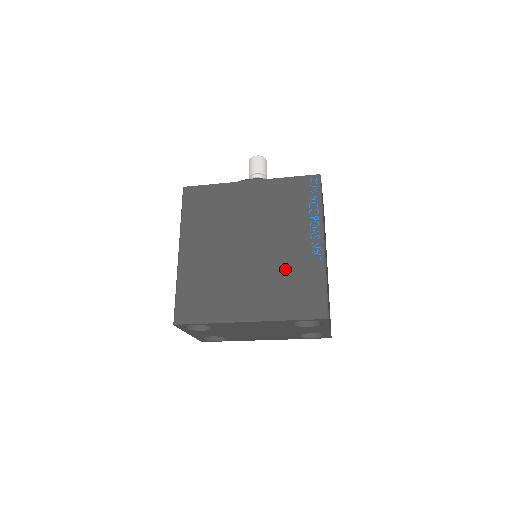
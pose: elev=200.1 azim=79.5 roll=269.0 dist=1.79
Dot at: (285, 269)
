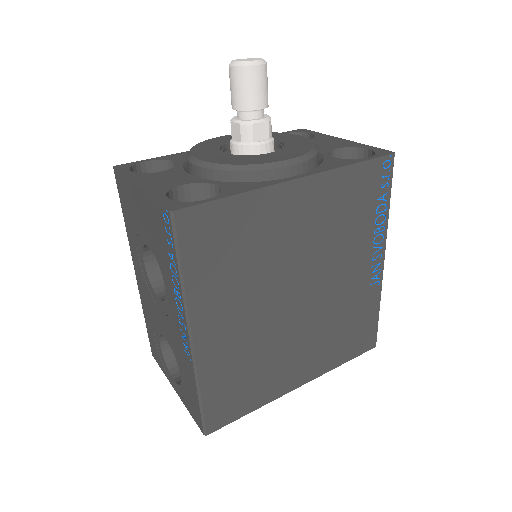
Dot at: (342, 310)
